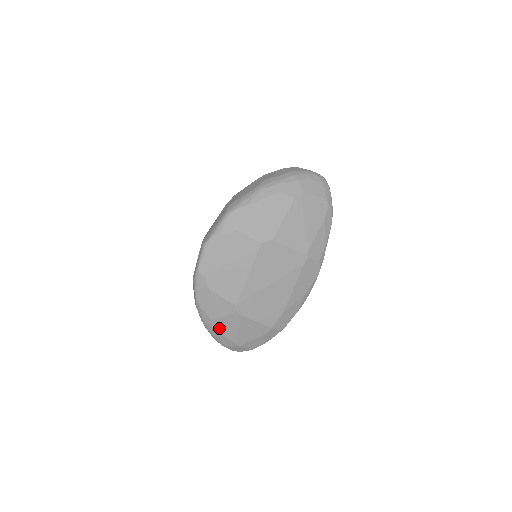
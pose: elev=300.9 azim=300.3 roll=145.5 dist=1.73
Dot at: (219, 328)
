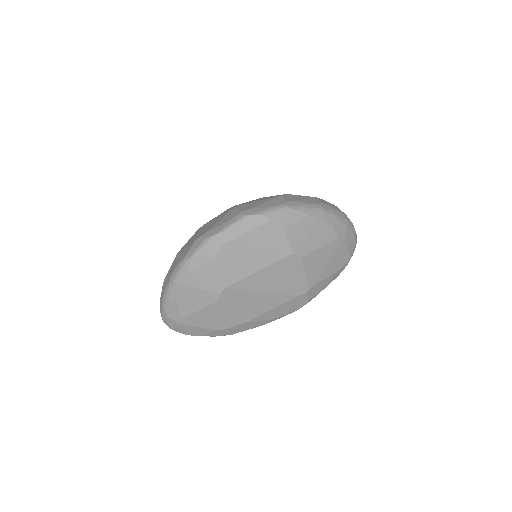
Dot at: (184, 296)
